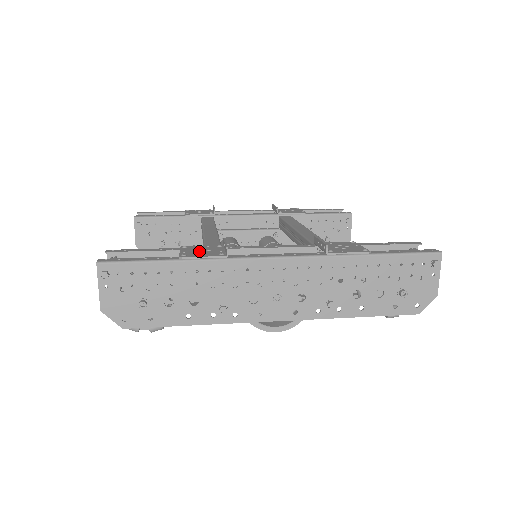
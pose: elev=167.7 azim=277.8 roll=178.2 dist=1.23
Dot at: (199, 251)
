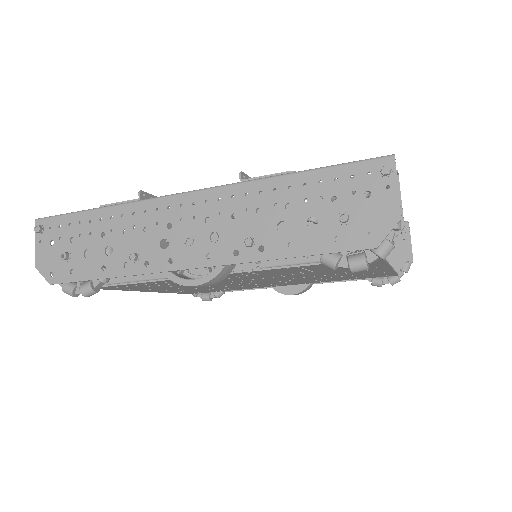
Dot at: occluded
